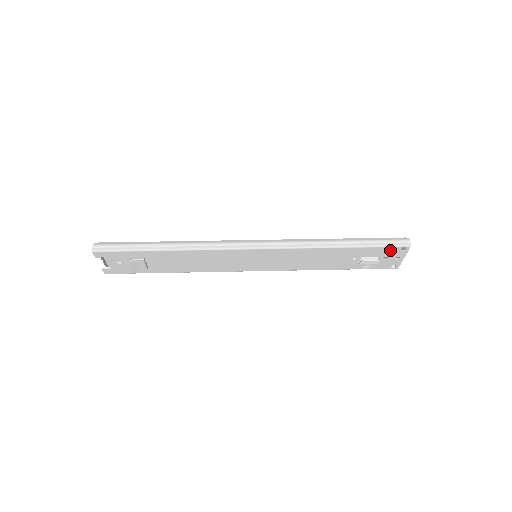
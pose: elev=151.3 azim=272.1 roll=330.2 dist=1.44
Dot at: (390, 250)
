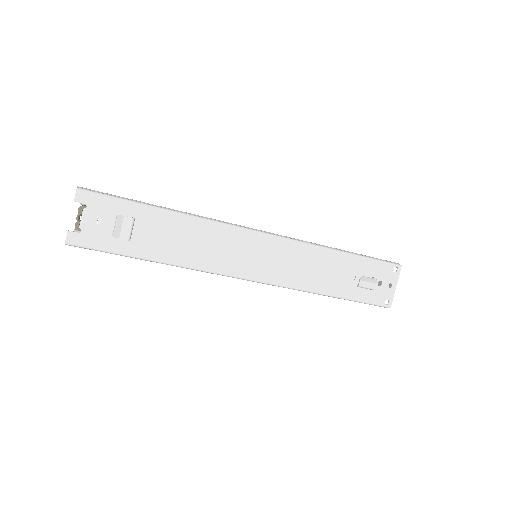
Dot at: (384, 269)
